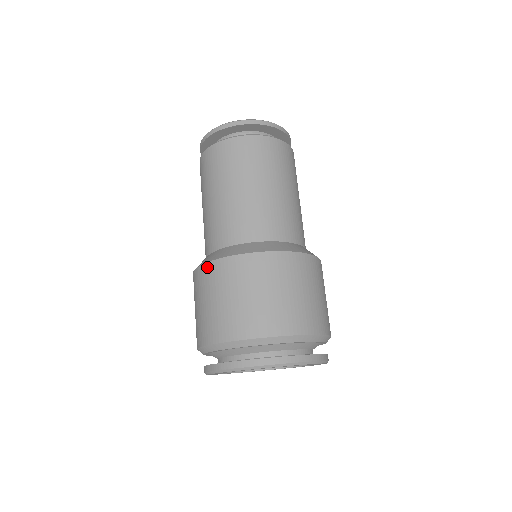
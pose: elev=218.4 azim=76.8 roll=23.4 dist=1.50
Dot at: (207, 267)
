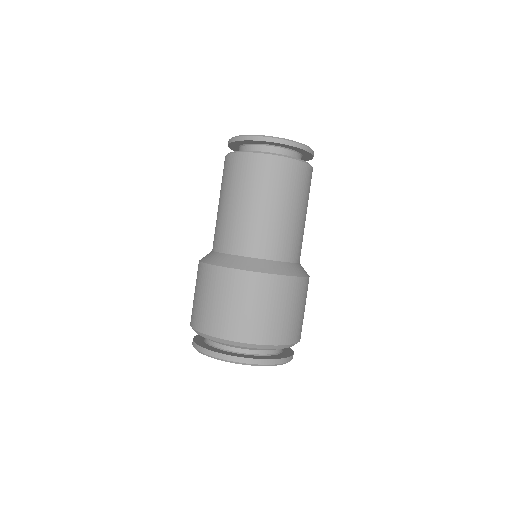
Dot at: (227, 272)
